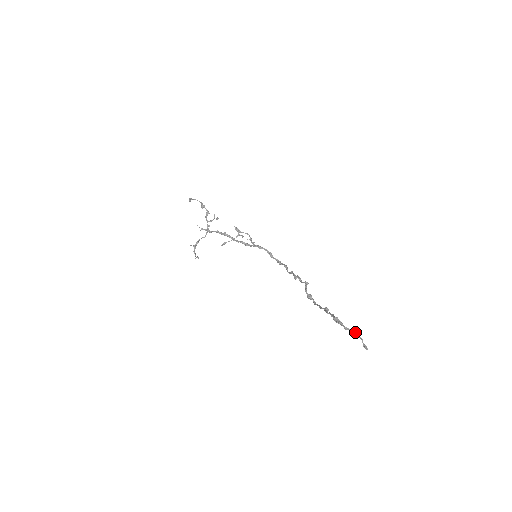
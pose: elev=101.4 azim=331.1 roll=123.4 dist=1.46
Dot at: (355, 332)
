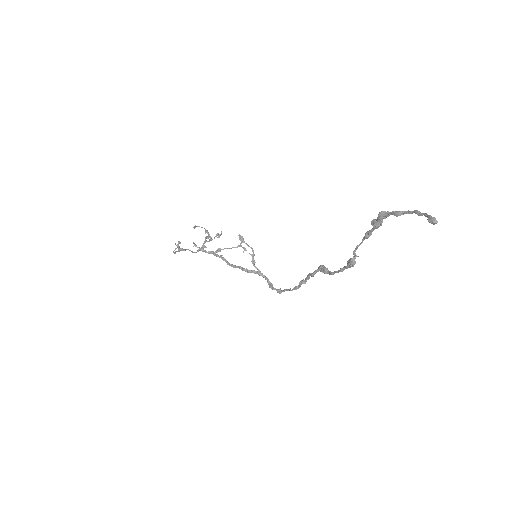
Dot at: occluded
